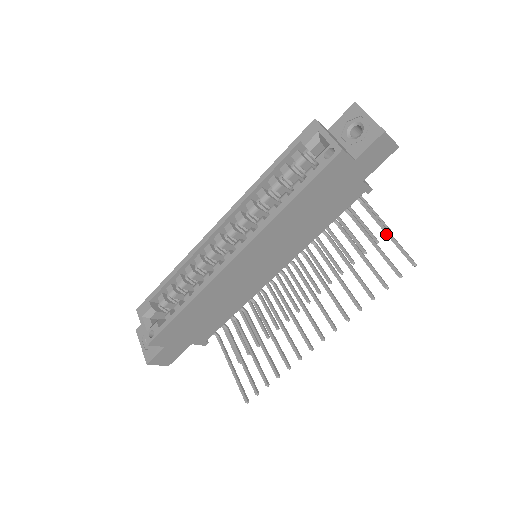
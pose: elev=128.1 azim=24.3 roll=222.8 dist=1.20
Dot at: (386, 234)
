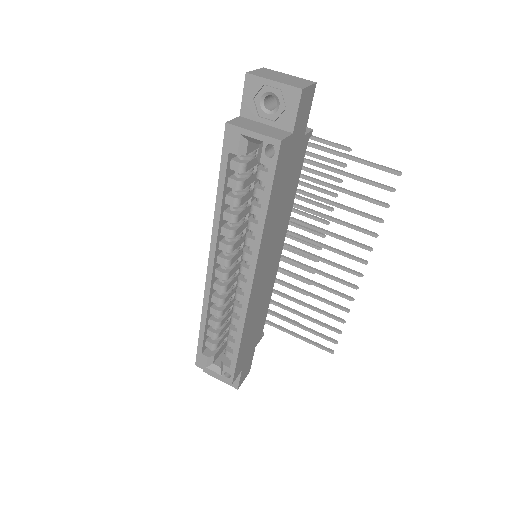
Dot at: occluded
